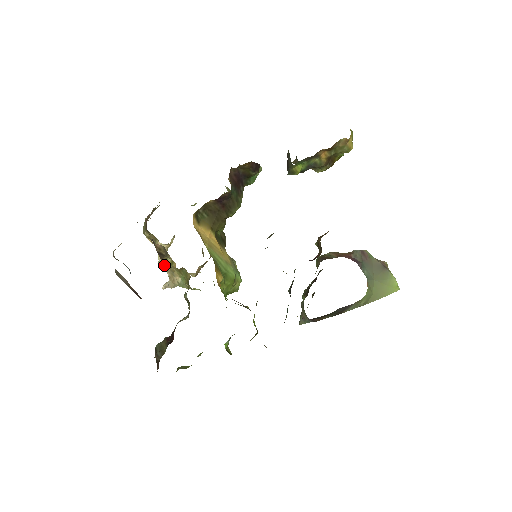
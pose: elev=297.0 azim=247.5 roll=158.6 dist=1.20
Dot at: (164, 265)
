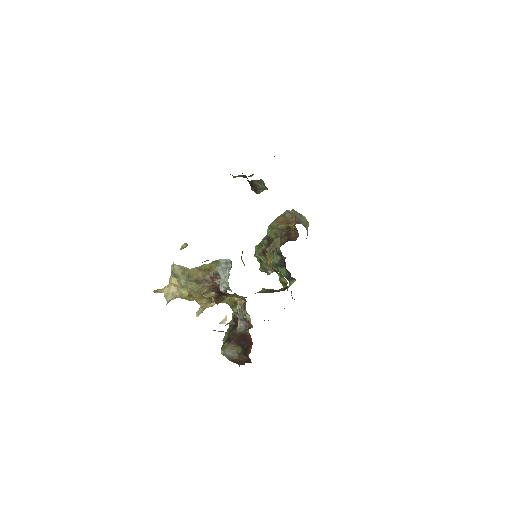
Dot at: occluded
